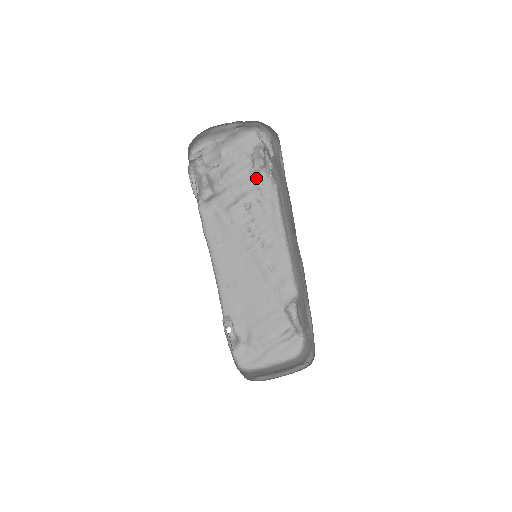
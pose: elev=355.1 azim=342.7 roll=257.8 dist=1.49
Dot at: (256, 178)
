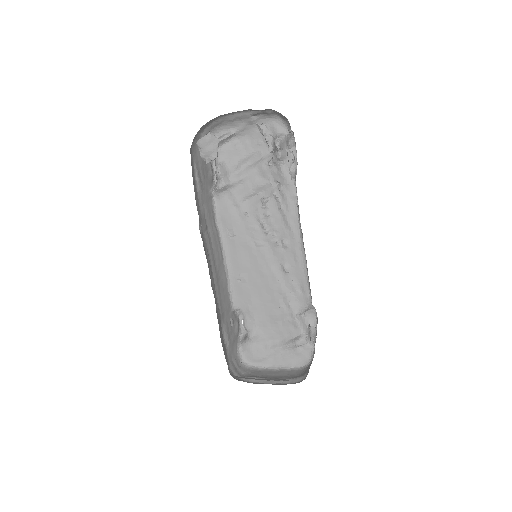
Dot at: (275, 171)
